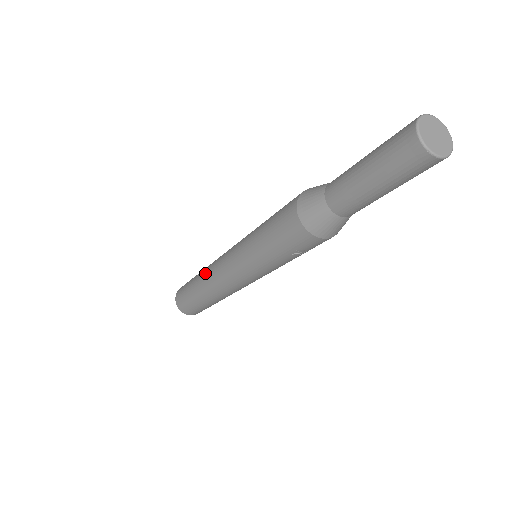
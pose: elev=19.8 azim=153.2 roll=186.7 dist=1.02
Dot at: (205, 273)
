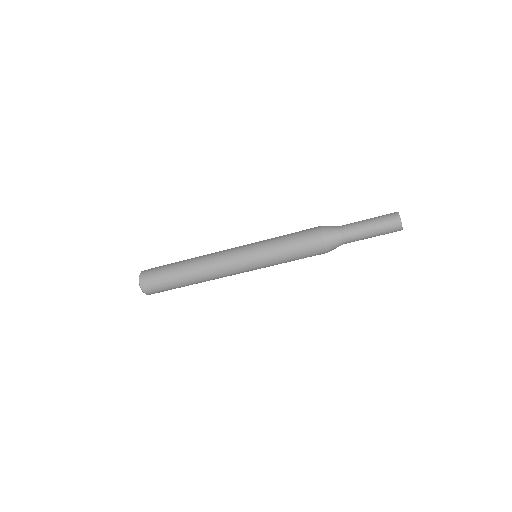
Dot at: (201, 265)
